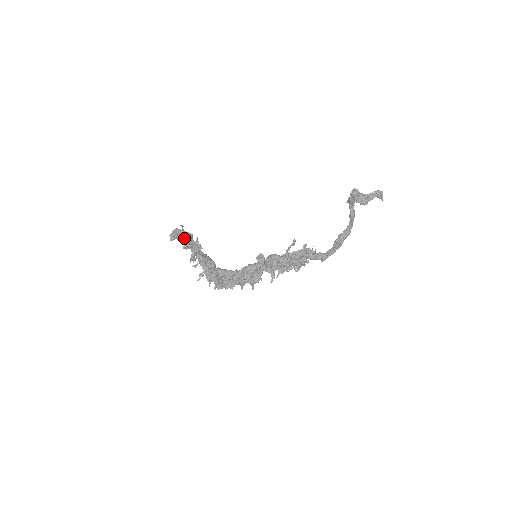
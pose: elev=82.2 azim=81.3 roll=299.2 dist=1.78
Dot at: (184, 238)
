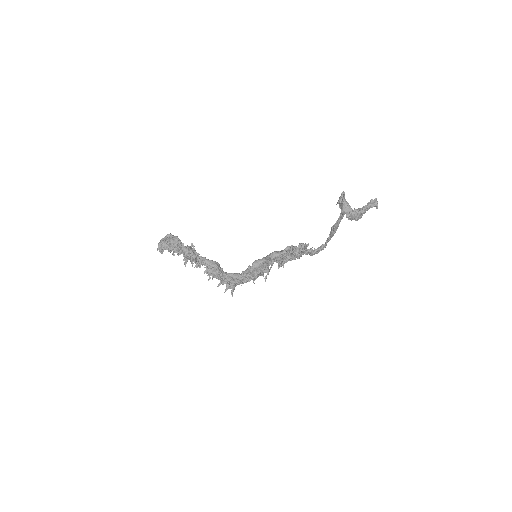
Dot at: (174, 250)
